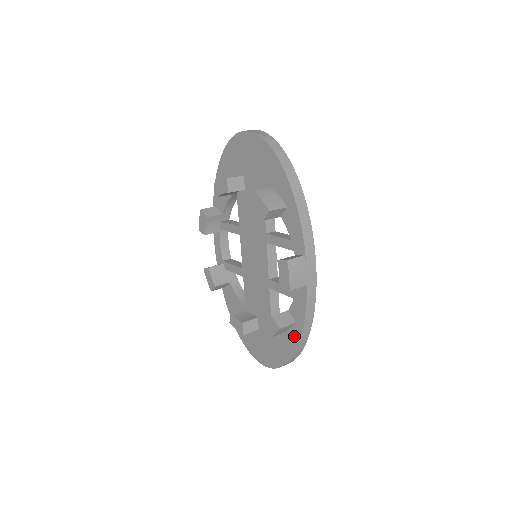
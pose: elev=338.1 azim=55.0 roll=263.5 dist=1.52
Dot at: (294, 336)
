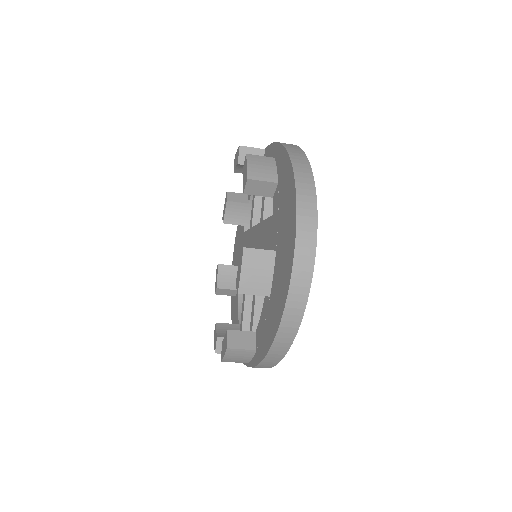
Dot at: (279, 157)
